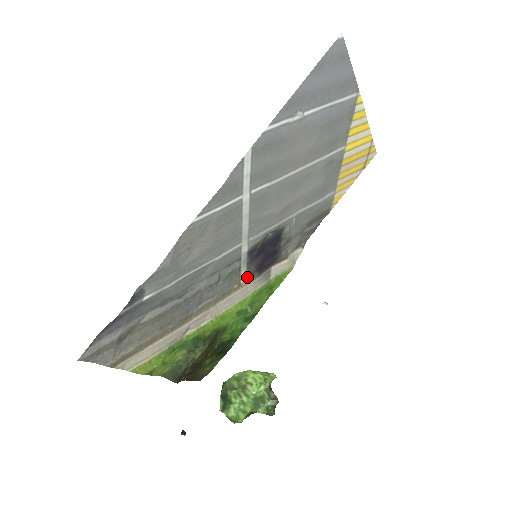
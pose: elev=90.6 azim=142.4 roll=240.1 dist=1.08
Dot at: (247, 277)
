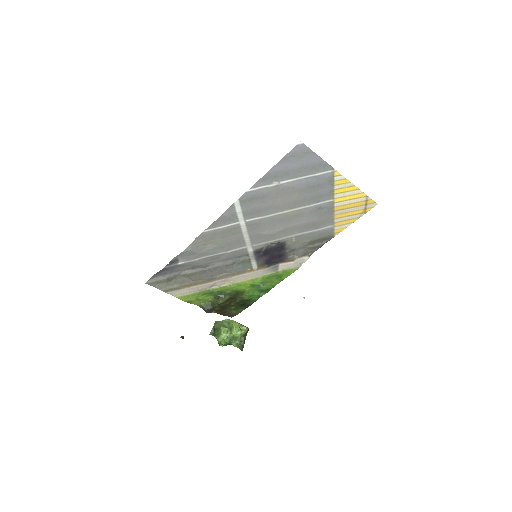
Dot at: (258, 266)
